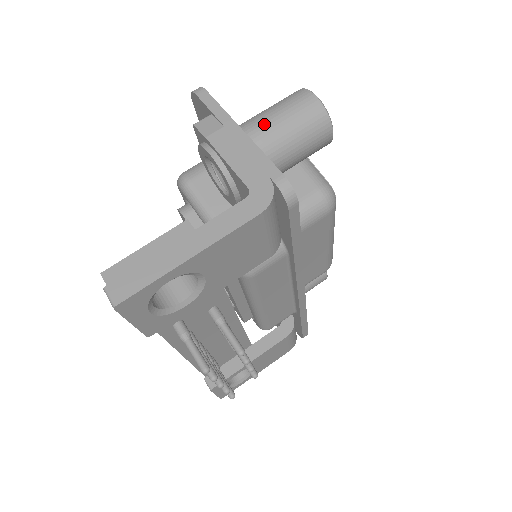
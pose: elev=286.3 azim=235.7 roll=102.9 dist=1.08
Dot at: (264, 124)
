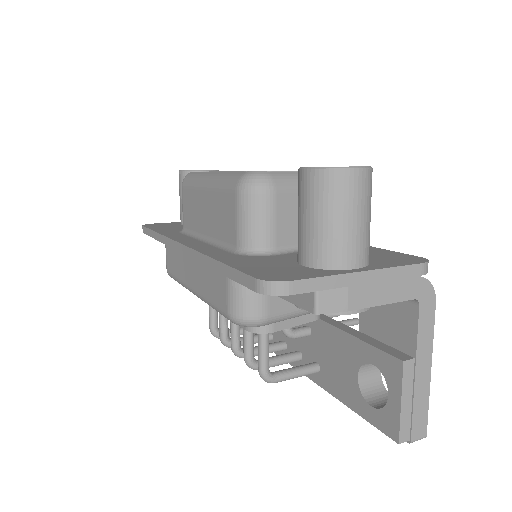
Dot at: (357, 242)
